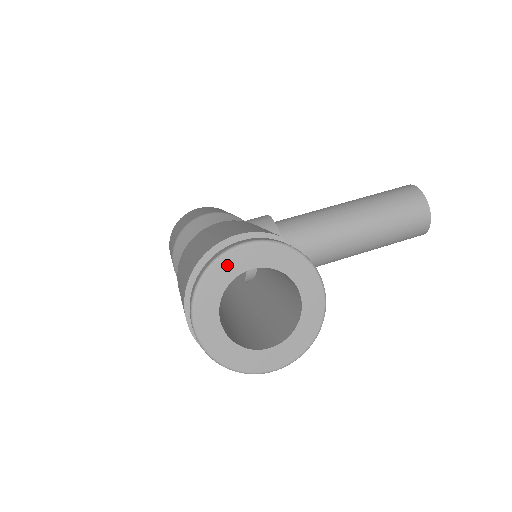
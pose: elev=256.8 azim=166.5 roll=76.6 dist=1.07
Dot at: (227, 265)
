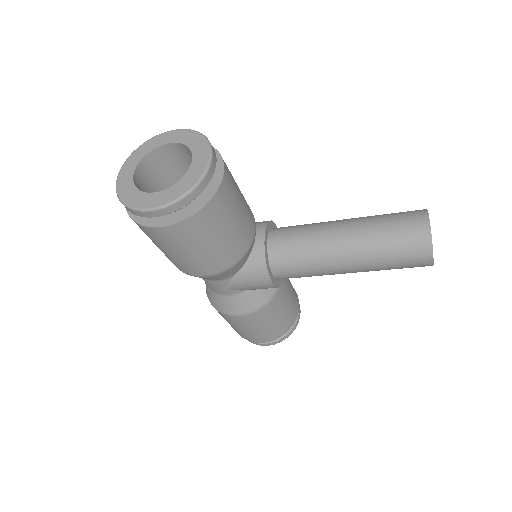
Dot at: (156, 141)
